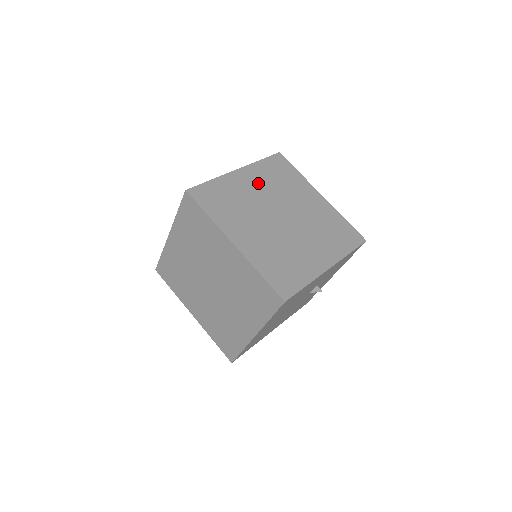
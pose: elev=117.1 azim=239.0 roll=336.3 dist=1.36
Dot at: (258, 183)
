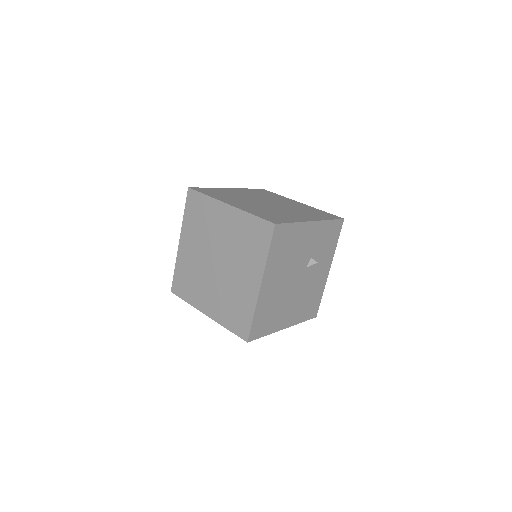
Dot at: (246, 193)
